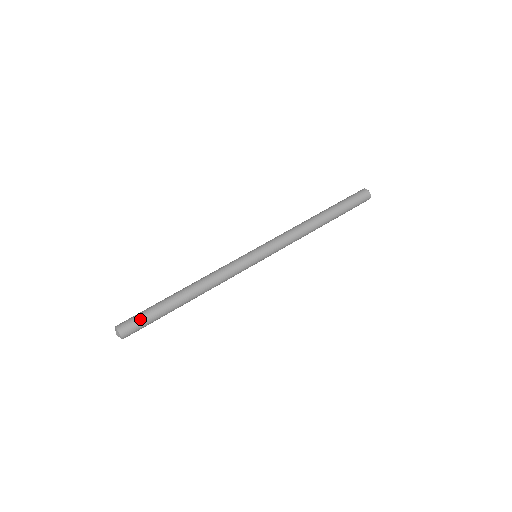
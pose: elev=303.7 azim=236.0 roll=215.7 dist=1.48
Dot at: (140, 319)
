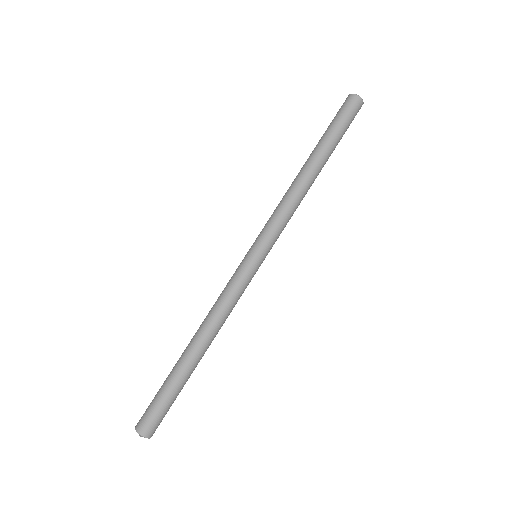
Dot at: (164, 411)
